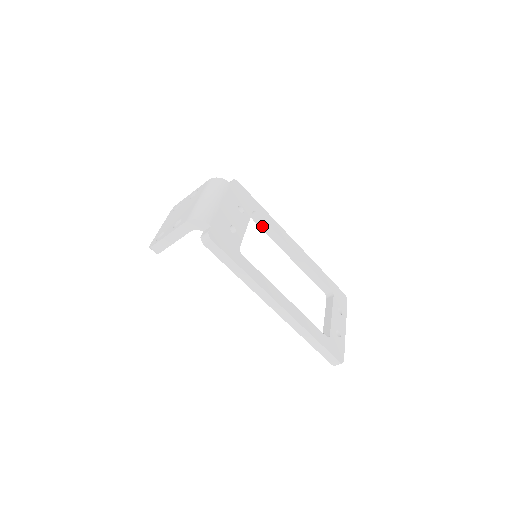
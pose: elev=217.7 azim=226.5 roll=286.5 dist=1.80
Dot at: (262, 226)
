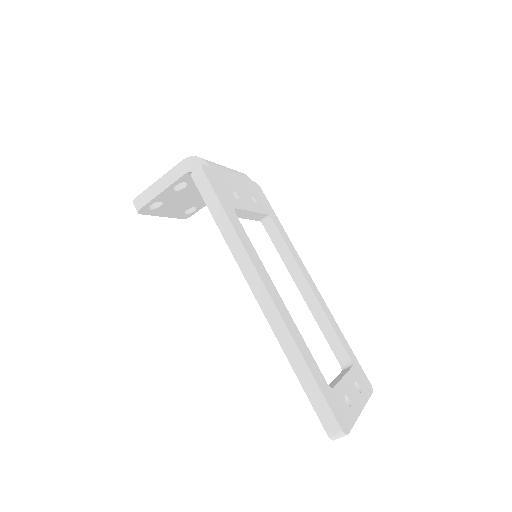
Dot at: (275, 241)
